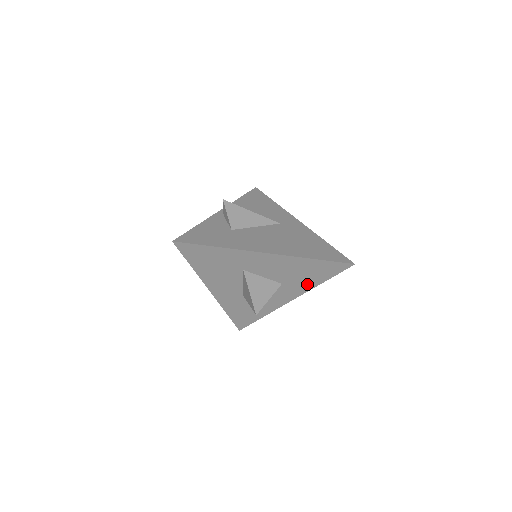
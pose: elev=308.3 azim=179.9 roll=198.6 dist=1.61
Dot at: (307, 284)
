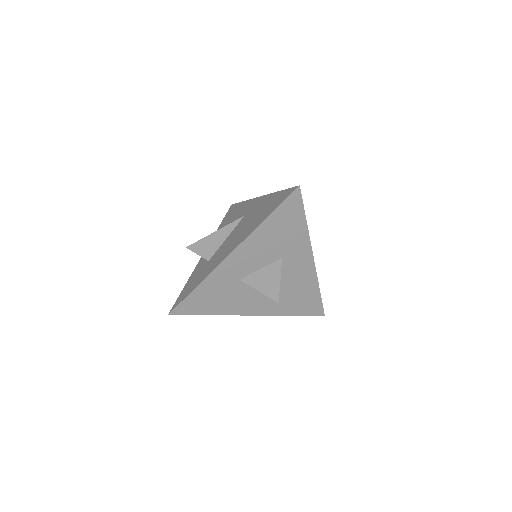
Dot at: (299, 237)
